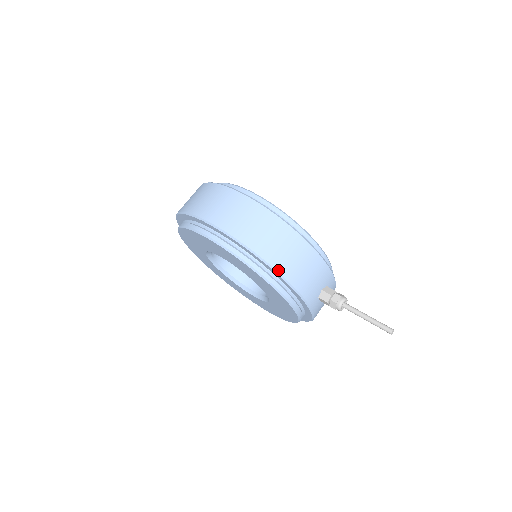
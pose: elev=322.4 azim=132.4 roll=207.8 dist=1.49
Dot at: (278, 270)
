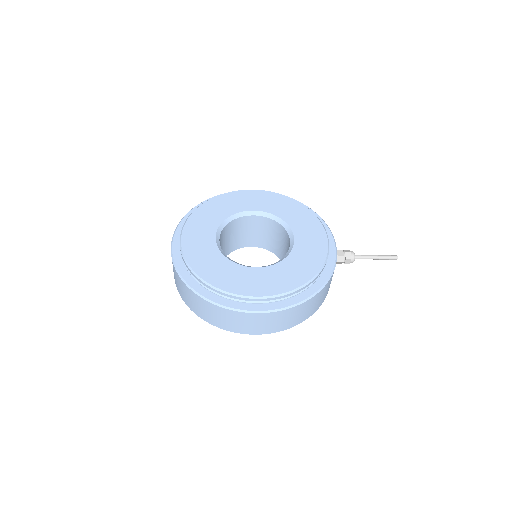
Dot at: (310, 209)
